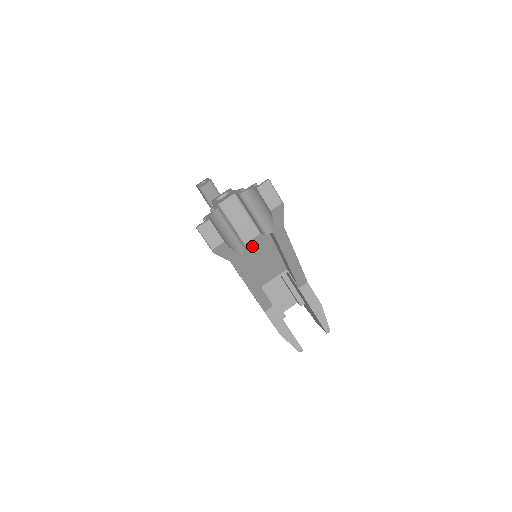
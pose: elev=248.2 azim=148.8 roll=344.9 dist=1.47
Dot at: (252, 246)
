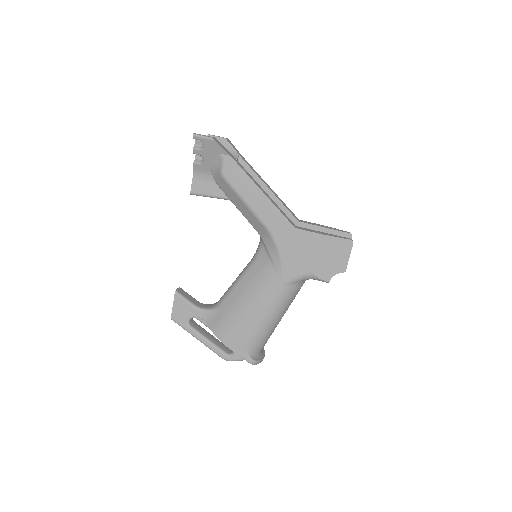
Dot at: occluded
